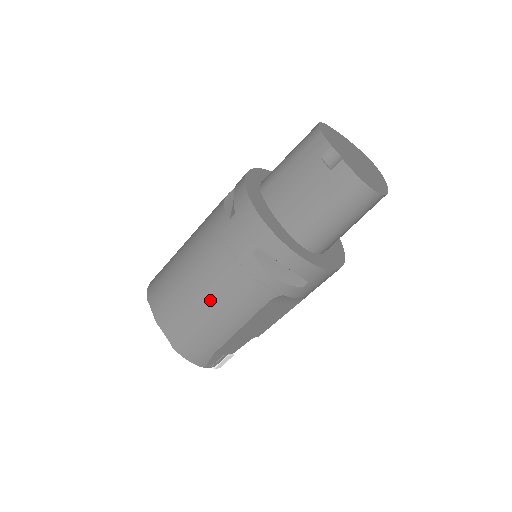
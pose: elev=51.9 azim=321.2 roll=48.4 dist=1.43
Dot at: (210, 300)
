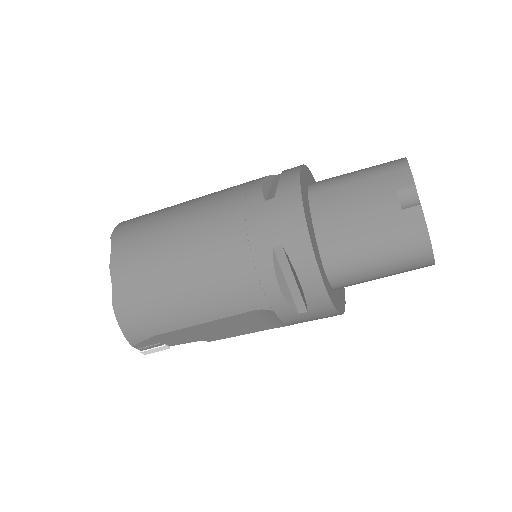
Dot at: (191, 275)
